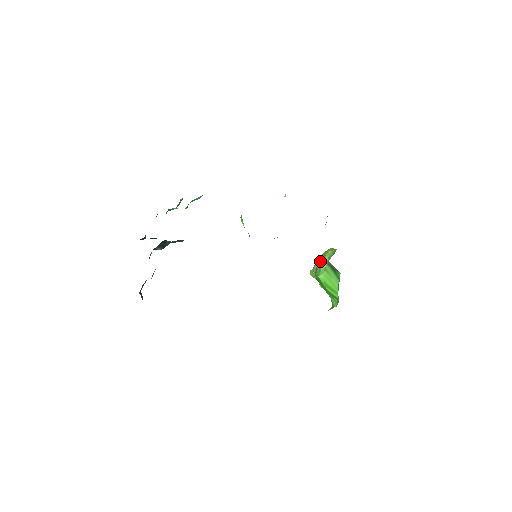
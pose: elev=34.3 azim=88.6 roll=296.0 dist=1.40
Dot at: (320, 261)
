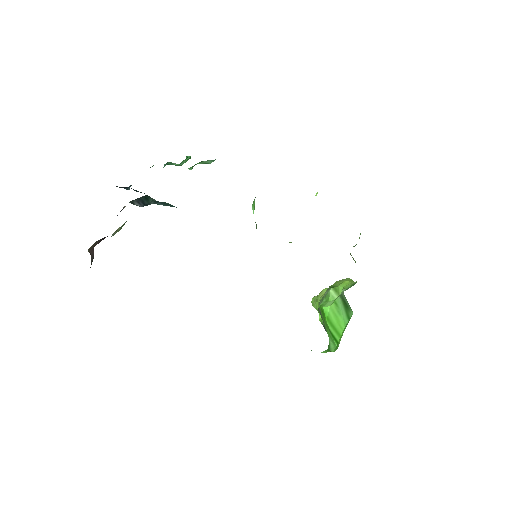
Dot at: (331, 289)
